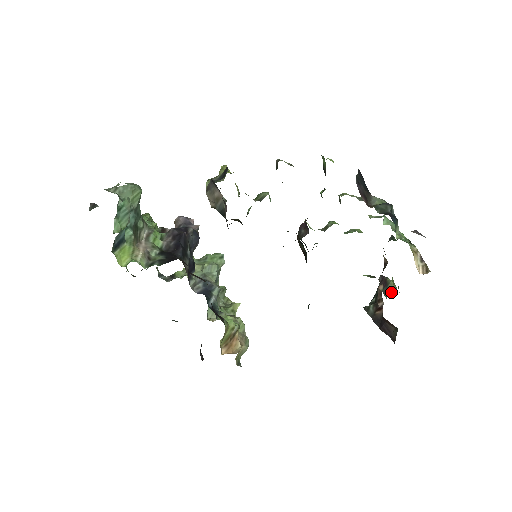
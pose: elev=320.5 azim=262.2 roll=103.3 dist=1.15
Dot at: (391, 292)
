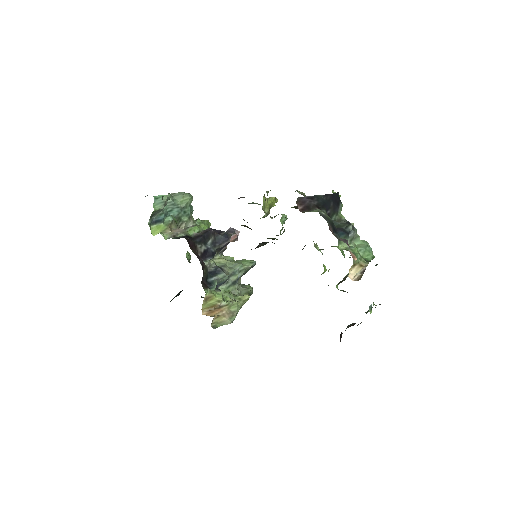
Dot at: (365, 312)
